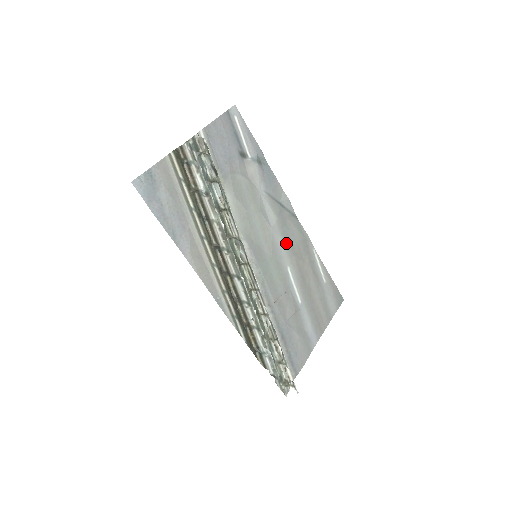
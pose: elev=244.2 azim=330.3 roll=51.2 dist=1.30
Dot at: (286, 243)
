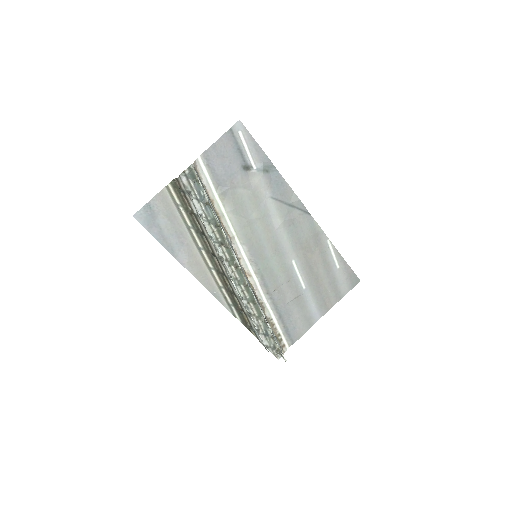
Dot at: (292, 240)
